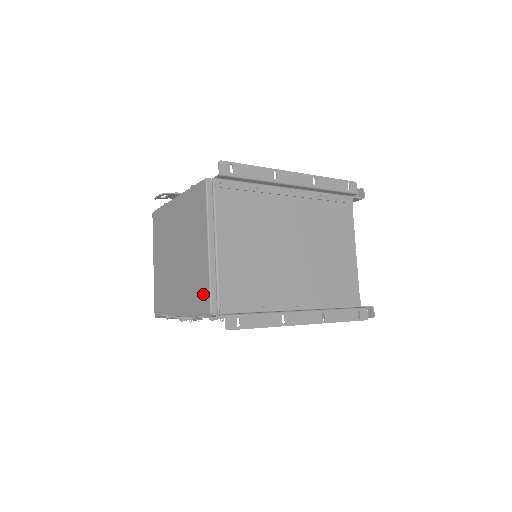
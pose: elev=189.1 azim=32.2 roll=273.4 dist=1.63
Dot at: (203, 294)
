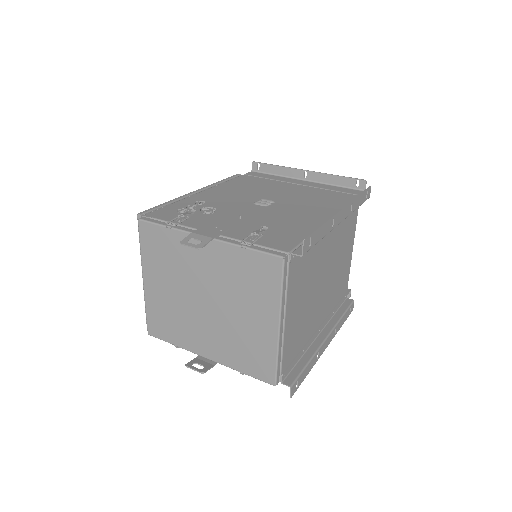
Dot at: (263, 365)
